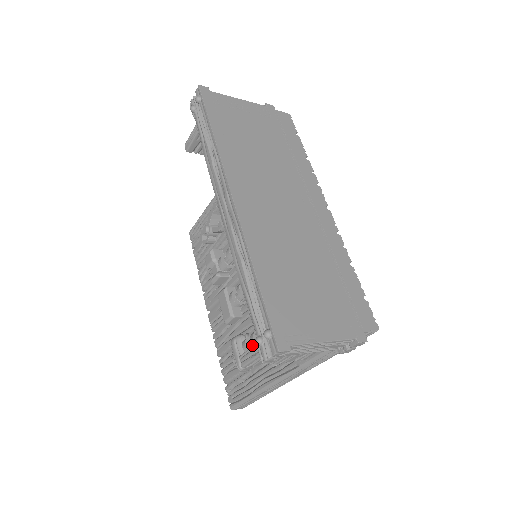
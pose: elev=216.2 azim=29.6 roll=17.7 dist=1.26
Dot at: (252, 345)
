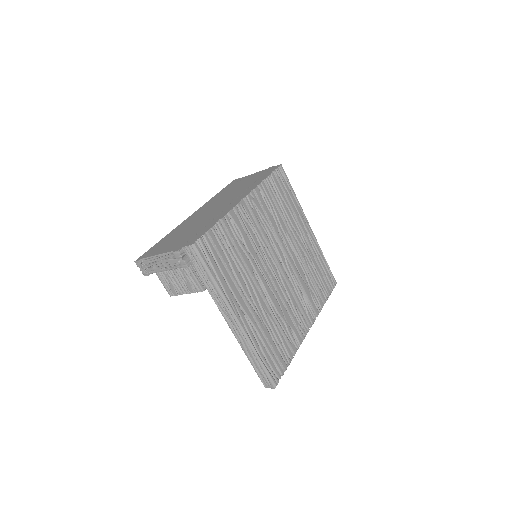
Dot at: occluded
